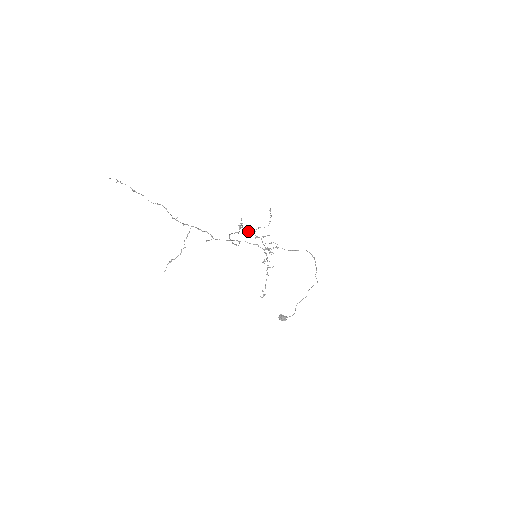
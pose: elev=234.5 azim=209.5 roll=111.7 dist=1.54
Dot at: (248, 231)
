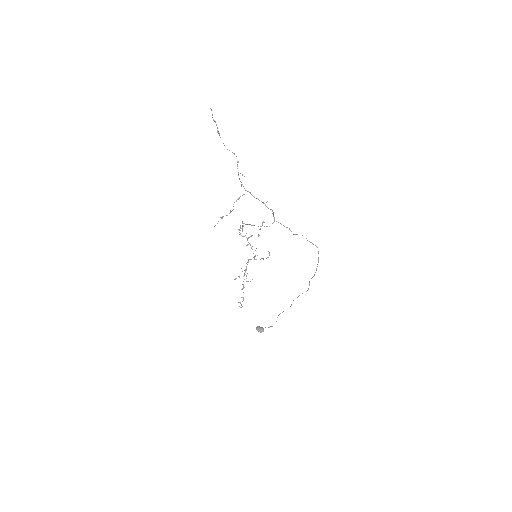
Dot at: (243, 236)
